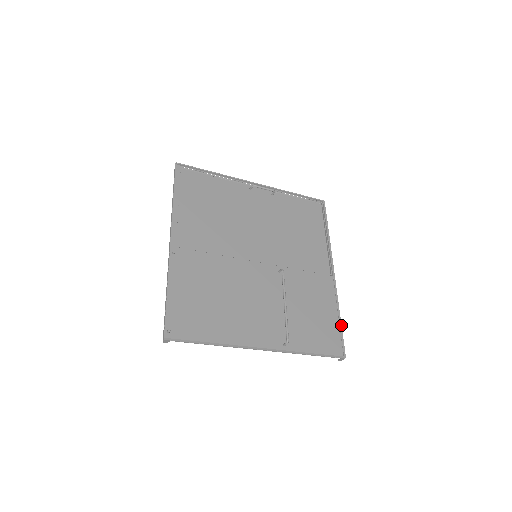
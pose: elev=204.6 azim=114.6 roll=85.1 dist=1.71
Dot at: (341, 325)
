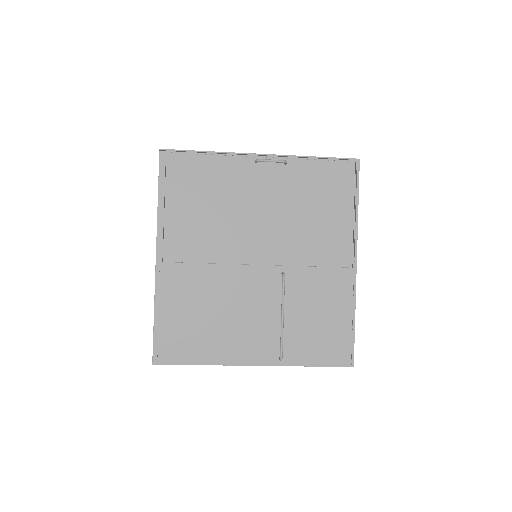
Dot at: (354, 329)
